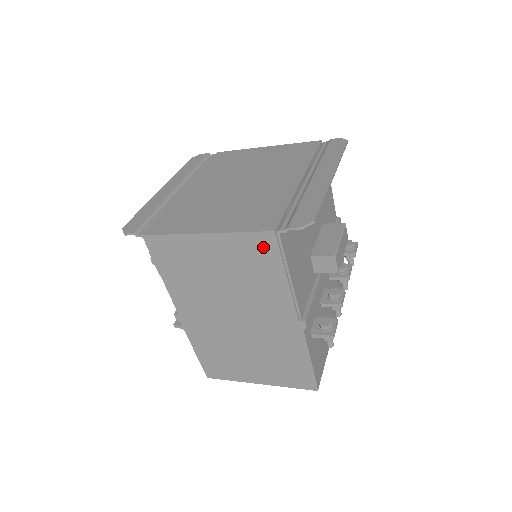
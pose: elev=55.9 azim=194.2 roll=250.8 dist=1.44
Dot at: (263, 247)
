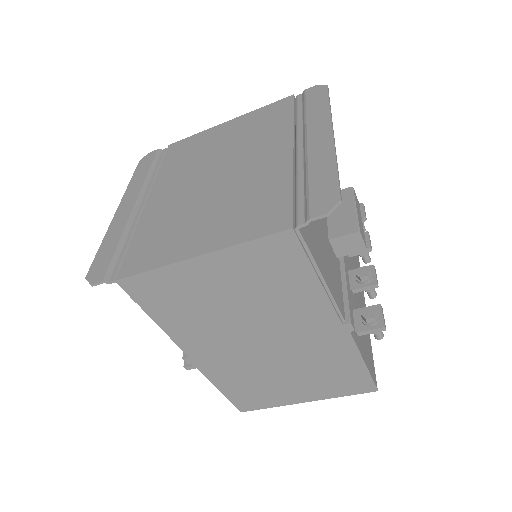
Dot at: (280, 252)
